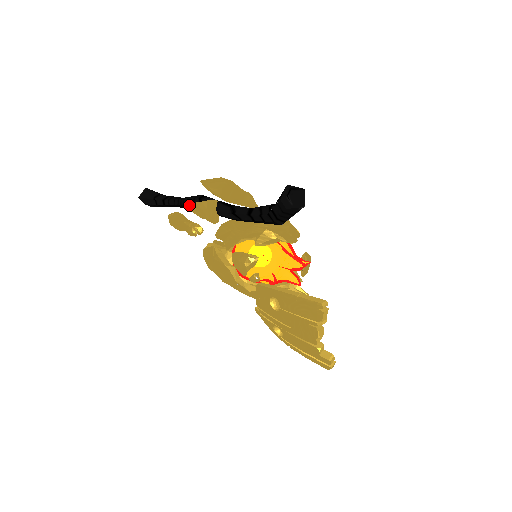
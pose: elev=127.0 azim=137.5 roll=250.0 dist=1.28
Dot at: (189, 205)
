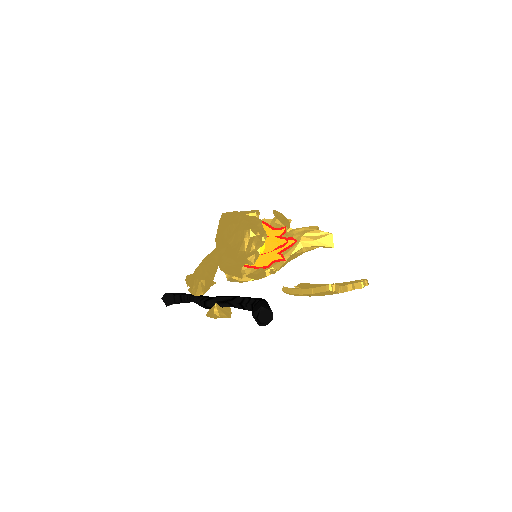
Dot at: occluded
